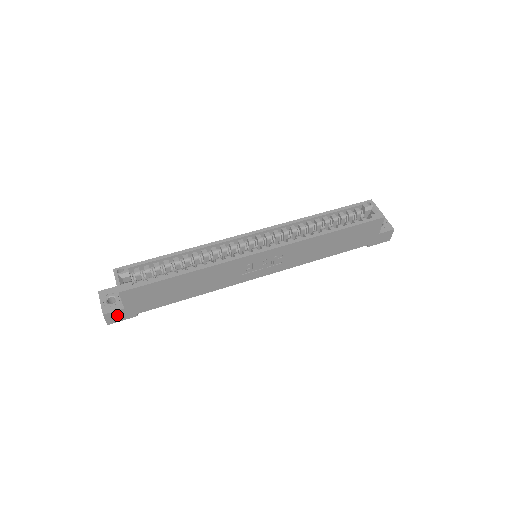
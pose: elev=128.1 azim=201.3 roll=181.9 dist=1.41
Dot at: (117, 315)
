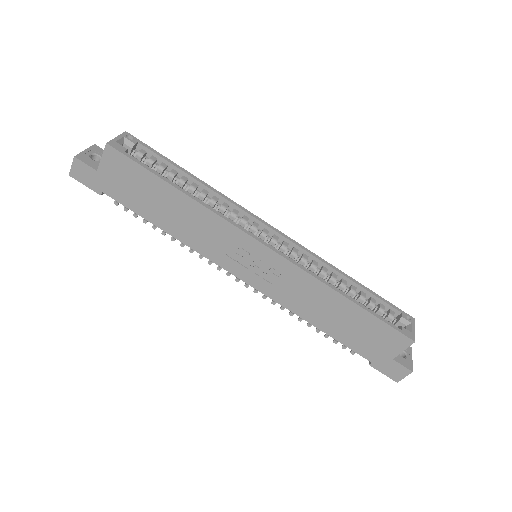
Dot at: (85, 172)
